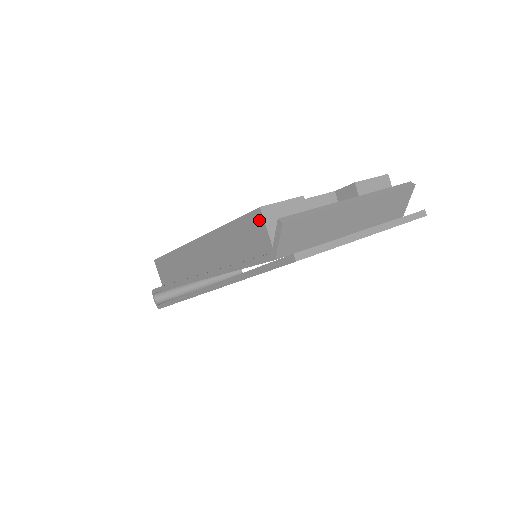
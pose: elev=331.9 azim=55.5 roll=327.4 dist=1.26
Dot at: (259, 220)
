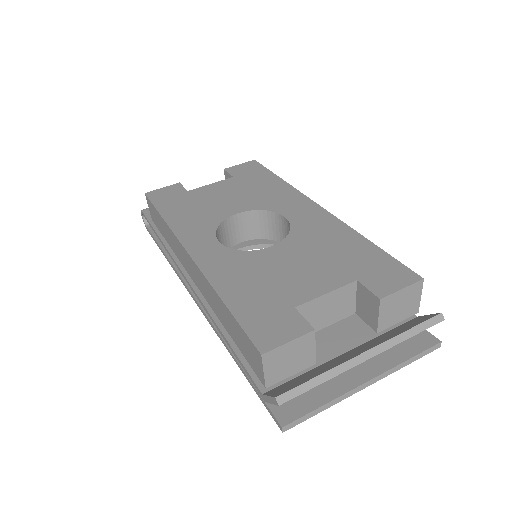
Dot at: (258, 358)
